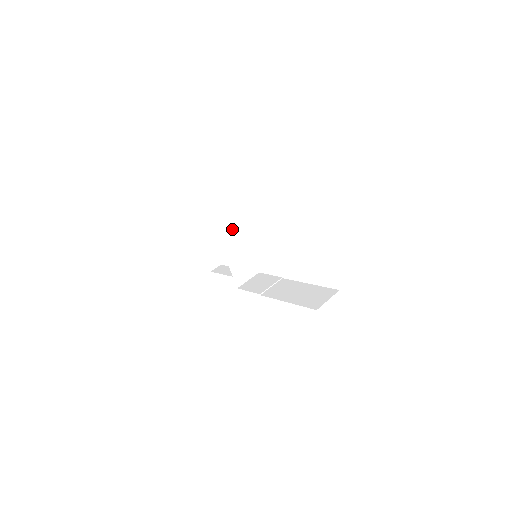
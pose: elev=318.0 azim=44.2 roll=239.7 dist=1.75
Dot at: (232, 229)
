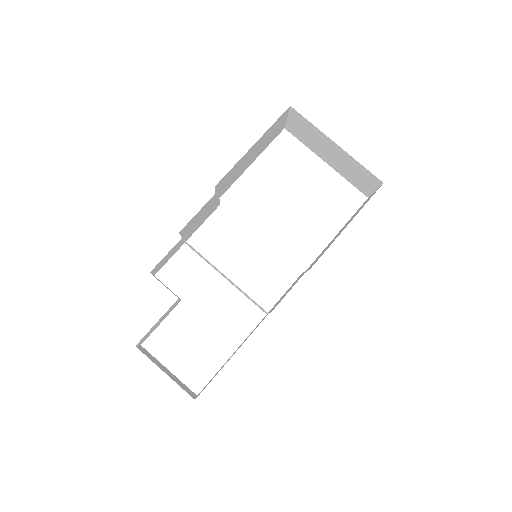
Dot at: (199, 254)
